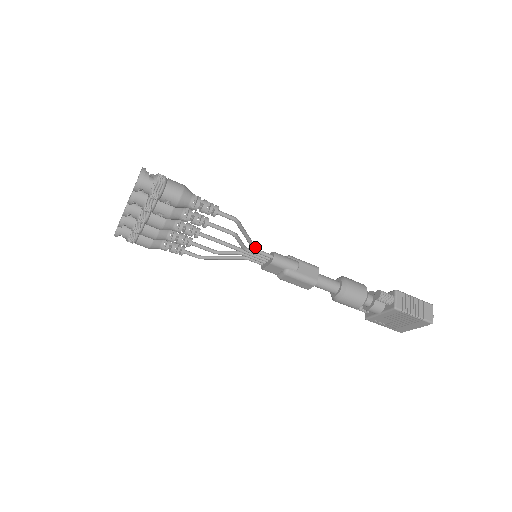
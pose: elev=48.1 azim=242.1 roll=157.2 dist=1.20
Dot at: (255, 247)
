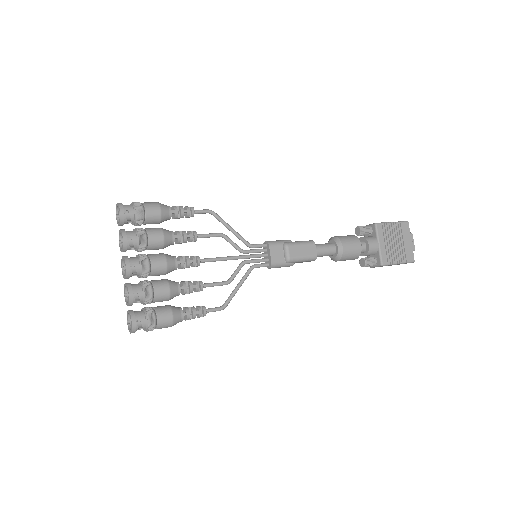
Dot at: (250, 272)
